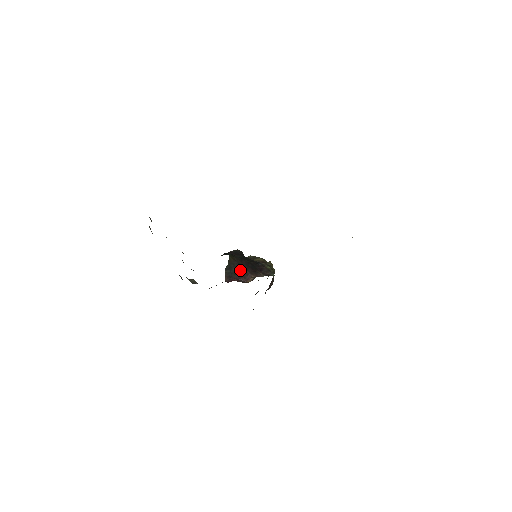
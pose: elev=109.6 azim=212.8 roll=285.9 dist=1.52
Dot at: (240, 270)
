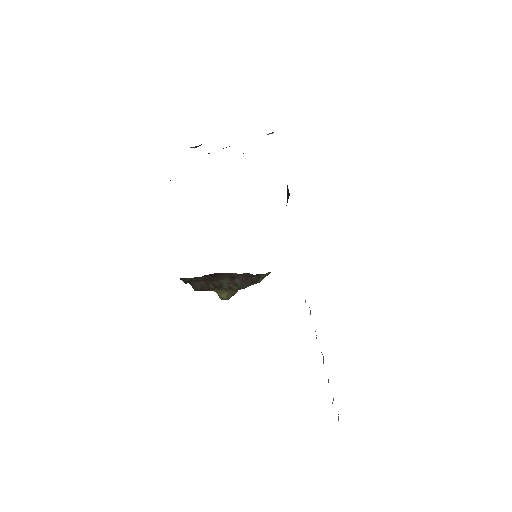
Dot at: occluded
